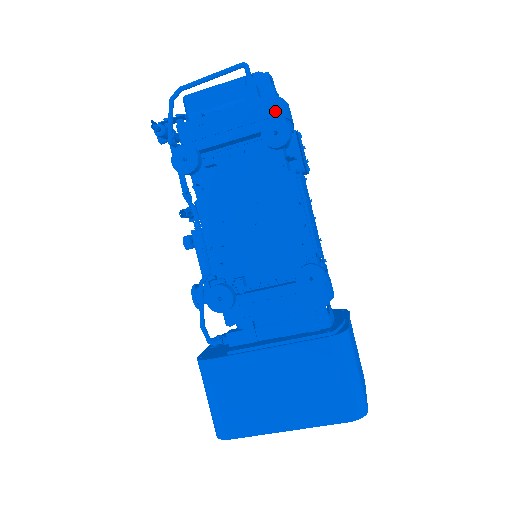
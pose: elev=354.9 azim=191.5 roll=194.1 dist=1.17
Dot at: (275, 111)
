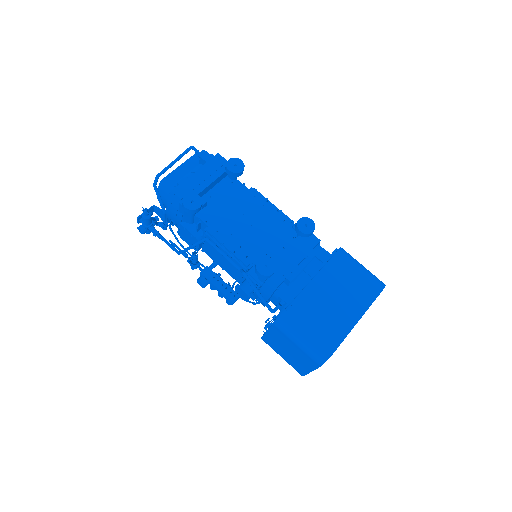
Dot at: (225, 160)
